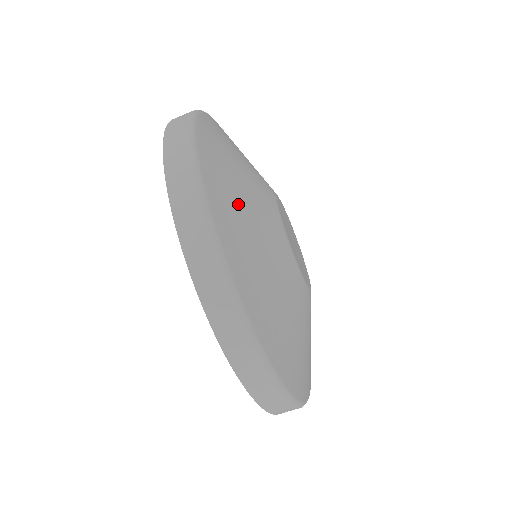
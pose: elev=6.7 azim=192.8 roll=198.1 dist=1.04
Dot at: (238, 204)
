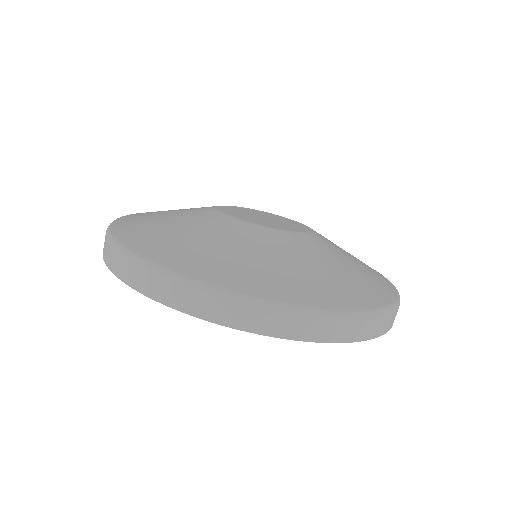
Dot at: (207, 252)
